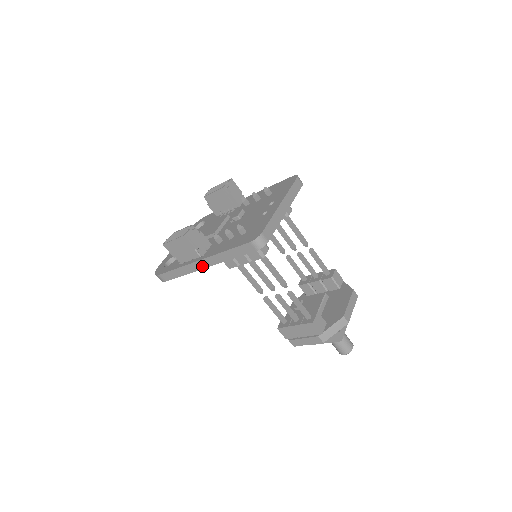
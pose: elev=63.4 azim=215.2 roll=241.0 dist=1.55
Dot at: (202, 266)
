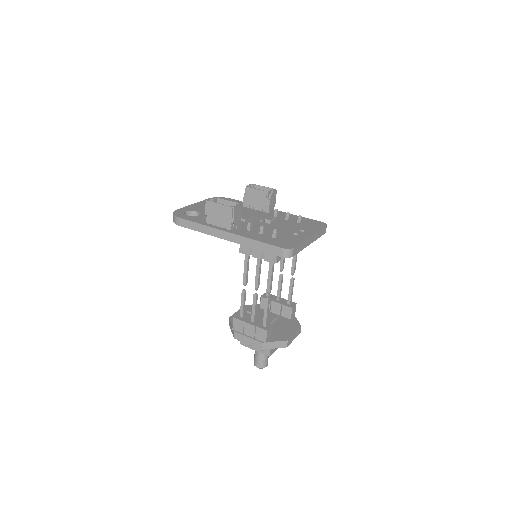
Dot at: (225, 237)
